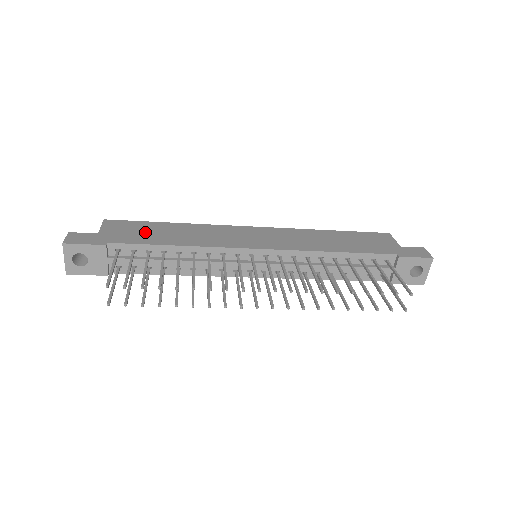
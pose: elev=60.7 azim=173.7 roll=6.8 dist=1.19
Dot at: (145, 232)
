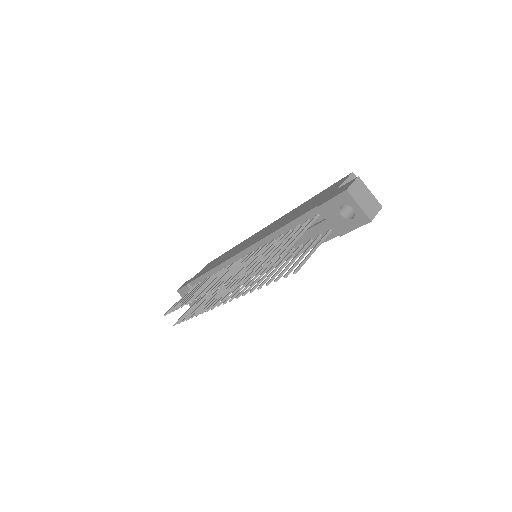
Dot at: occluded
